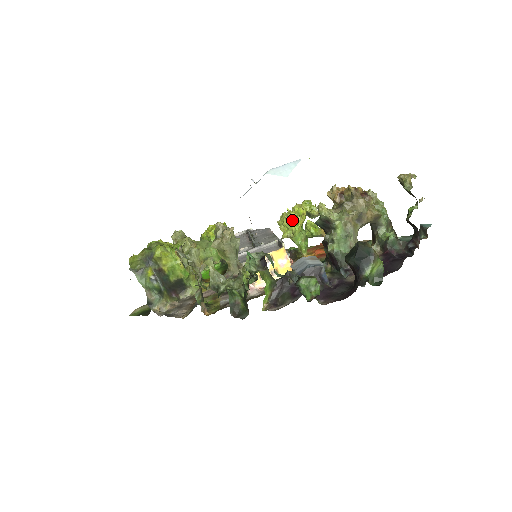
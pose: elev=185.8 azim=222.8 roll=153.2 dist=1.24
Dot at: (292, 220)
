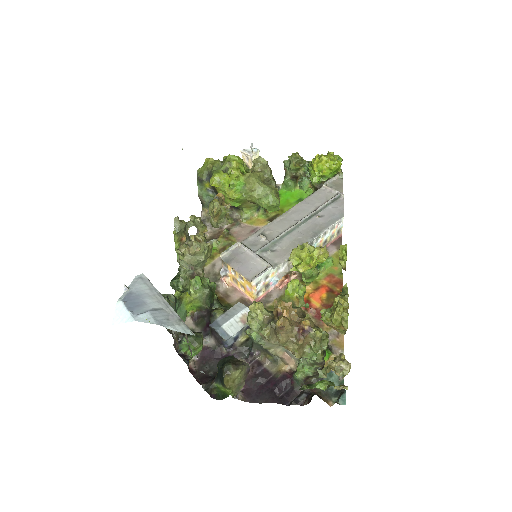
Dot at: (294, 262)
